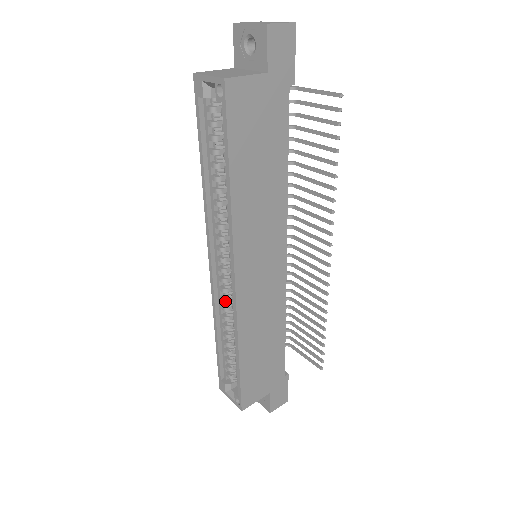
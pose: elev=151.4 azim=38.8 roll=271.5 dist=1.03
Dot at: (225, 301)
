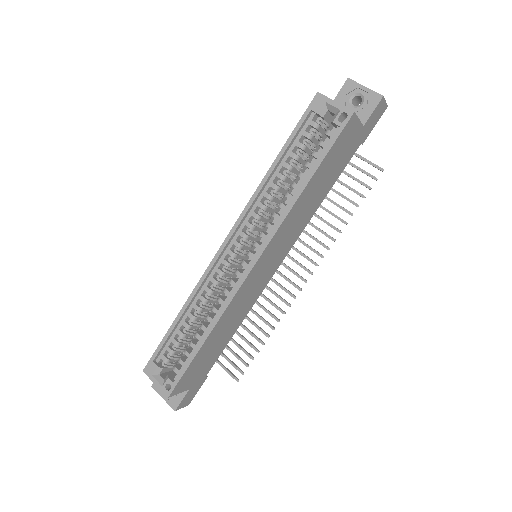
Dot at: (216, 283)
